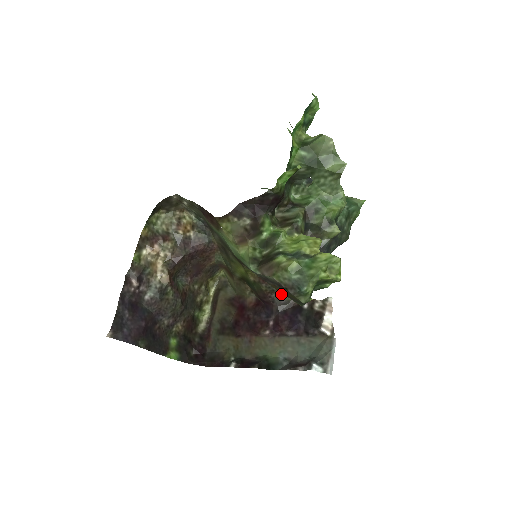
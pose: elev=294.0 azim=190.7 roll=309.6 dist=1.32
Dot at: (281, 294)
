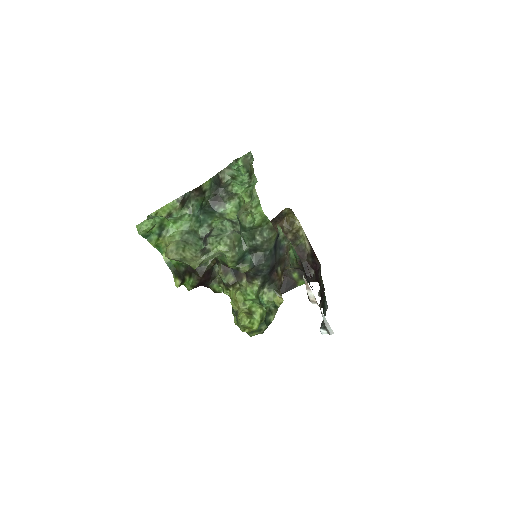
Dot at: (291, 266)
